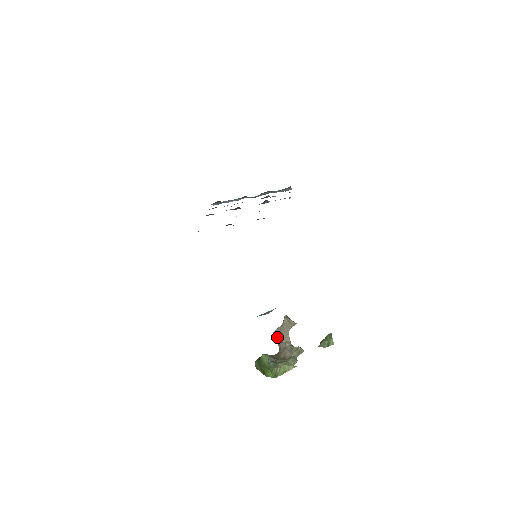
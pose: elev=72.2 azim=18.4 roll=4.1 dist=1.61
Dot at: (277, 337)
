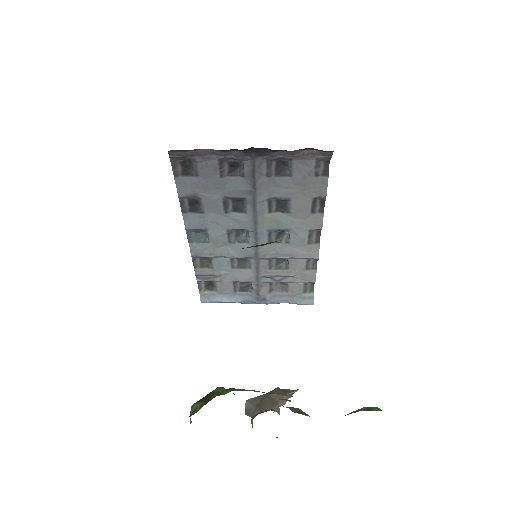
Dot at: (252, 407)
